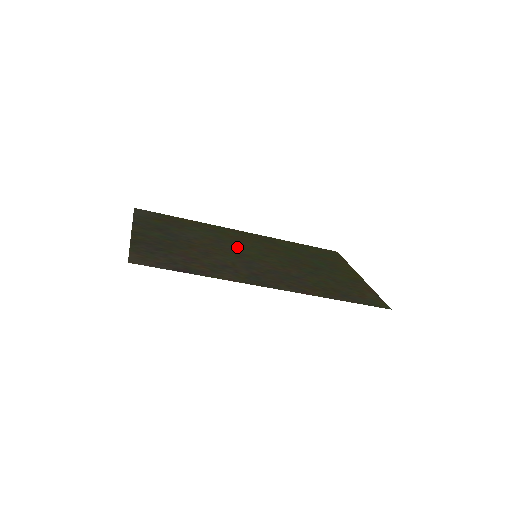
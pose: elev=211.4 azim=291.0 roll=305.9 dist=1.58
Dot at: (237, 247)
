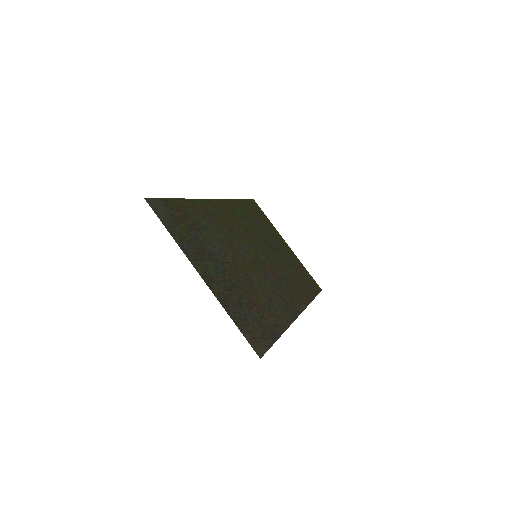
Dot at: (241, 246)
